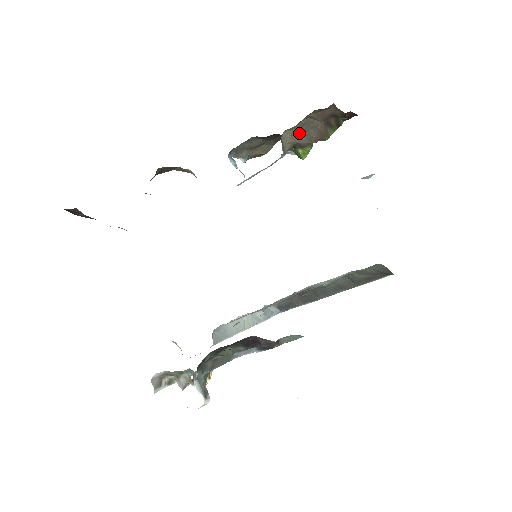
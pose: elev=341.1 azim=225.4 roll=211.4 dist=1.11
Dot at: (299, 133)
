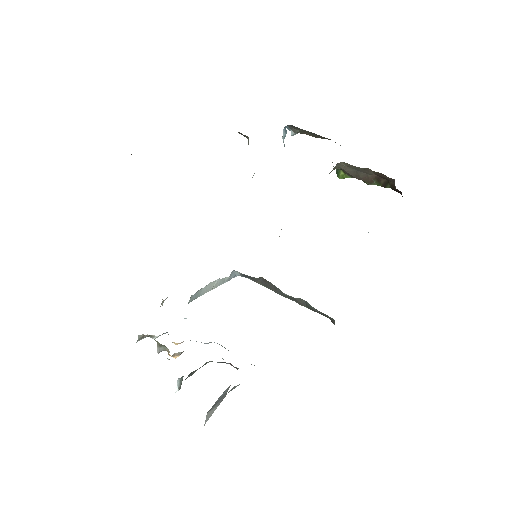
Dot at: (353, 168)
